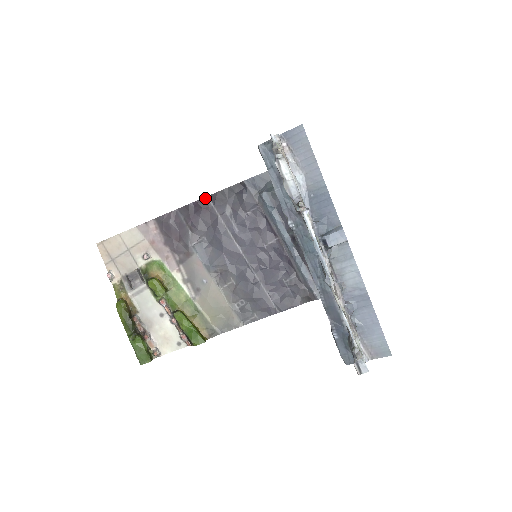
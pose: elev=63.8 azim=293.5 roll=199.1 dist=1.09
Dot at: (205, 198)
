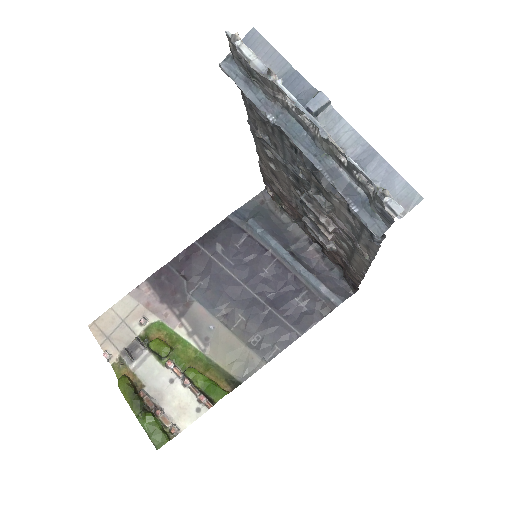
Dot at: (193, 244)
